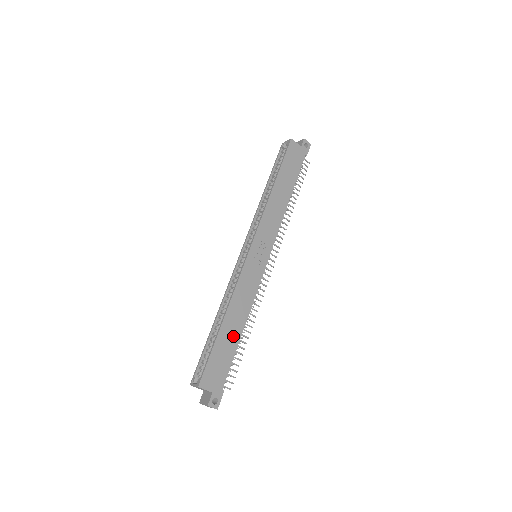
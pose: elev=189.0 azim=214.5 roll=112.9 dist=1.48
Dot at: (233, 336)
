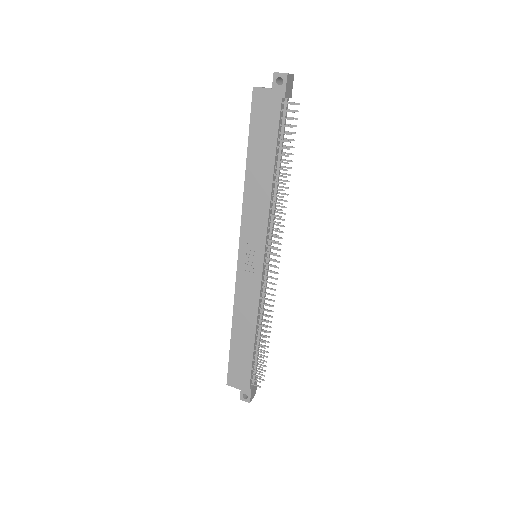
Dot at: (246, 343)
